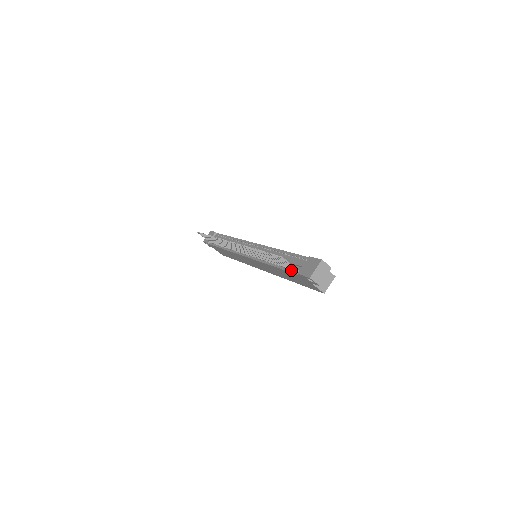
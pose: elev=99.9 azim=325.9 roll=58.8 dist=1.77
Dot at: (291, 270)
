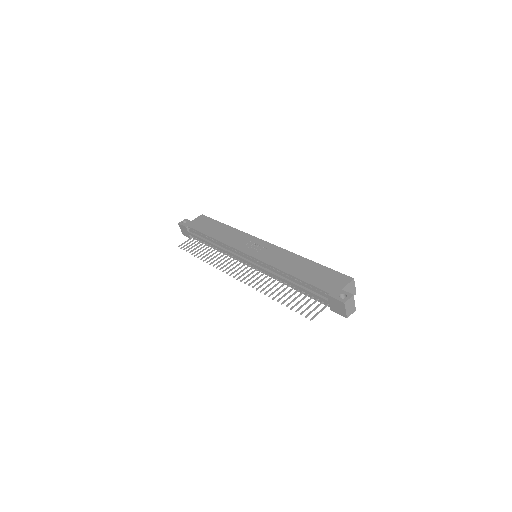
Dot at: (318, 300)
